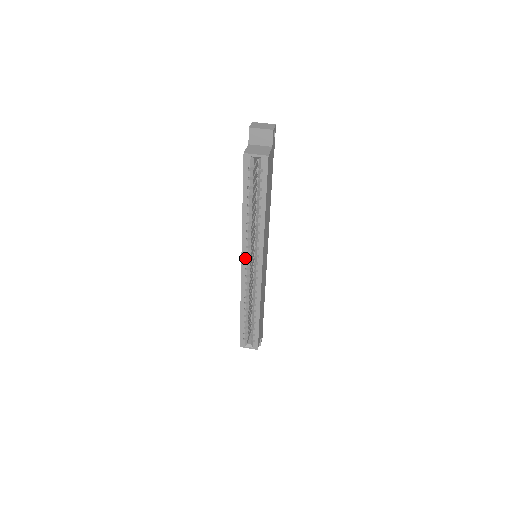
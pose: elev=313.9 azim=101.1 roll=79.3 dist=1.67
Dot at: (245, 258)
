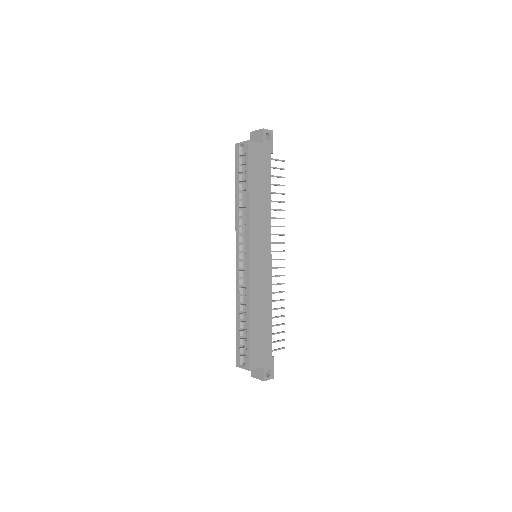
Dot at: (238, 248)
